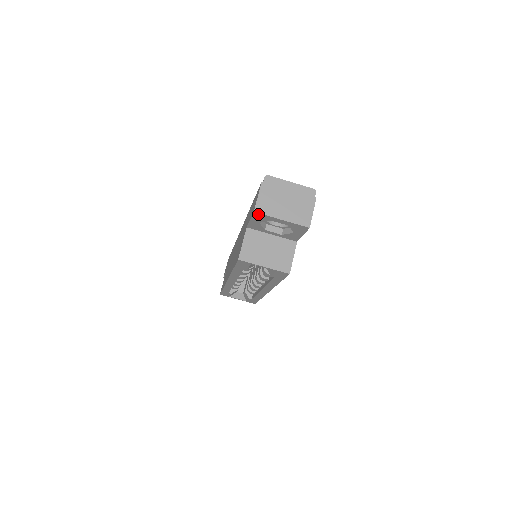
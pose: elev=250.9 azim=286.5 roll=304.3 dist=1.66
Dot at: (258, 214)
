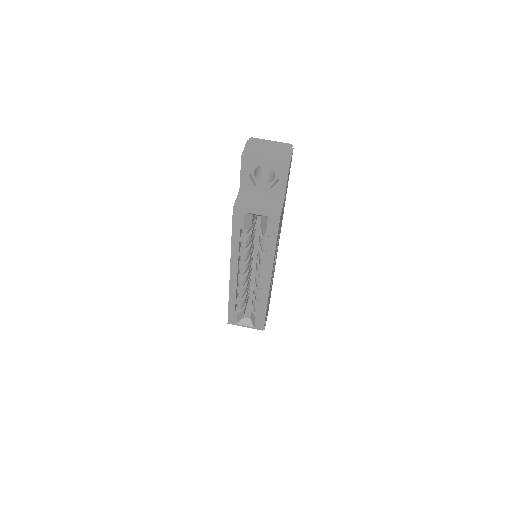
Dot at: (245, 158)
